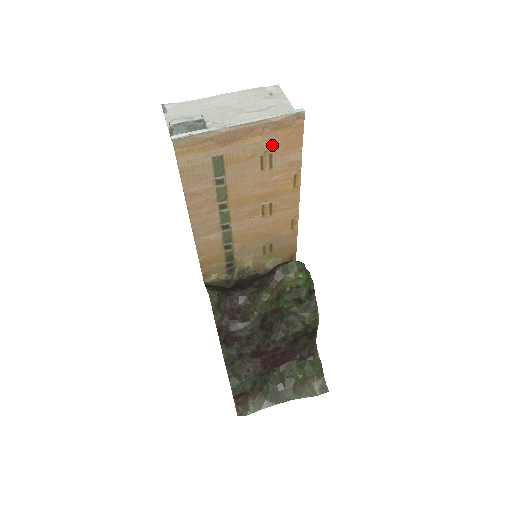
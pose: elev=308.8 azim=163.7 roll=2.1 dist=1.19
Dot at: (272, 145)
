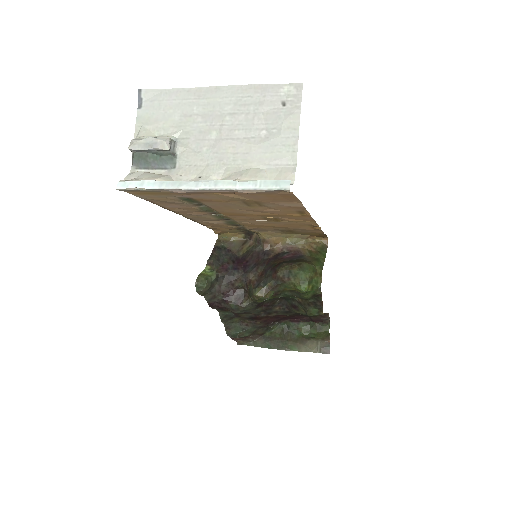
Dot at: (255, 198)
